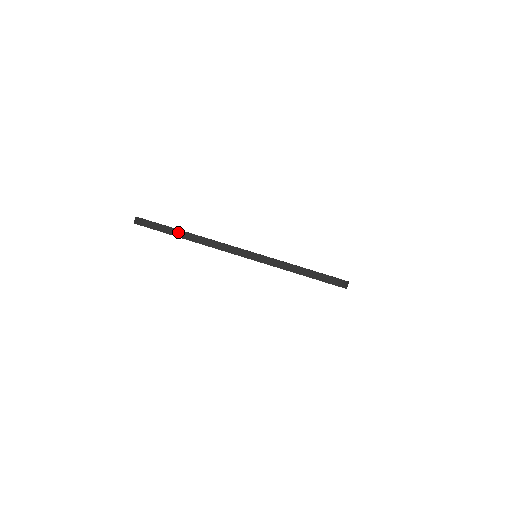
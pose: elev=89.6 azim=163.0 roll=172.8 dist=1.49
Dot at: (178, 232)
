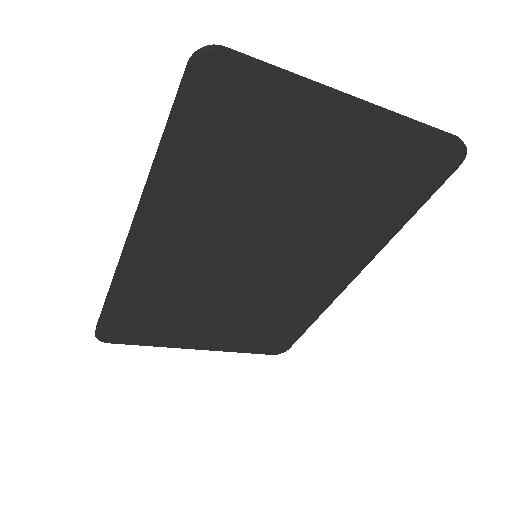
Dot at: (279, 69)
